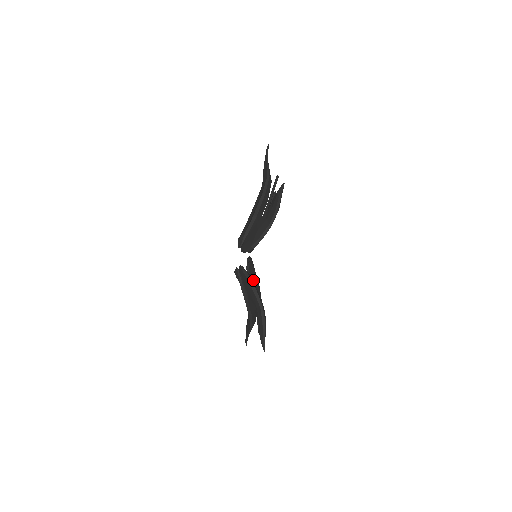
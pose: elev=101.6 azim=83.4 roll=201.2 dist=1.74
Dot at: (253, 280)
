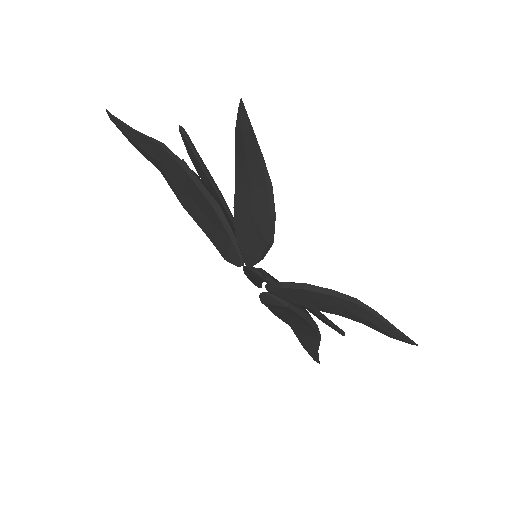
Dot at: occluded
